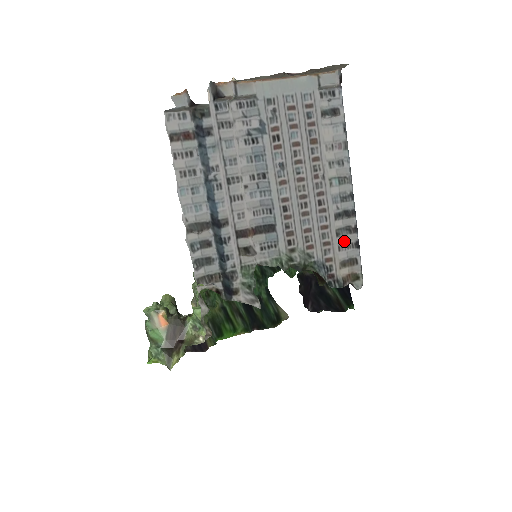
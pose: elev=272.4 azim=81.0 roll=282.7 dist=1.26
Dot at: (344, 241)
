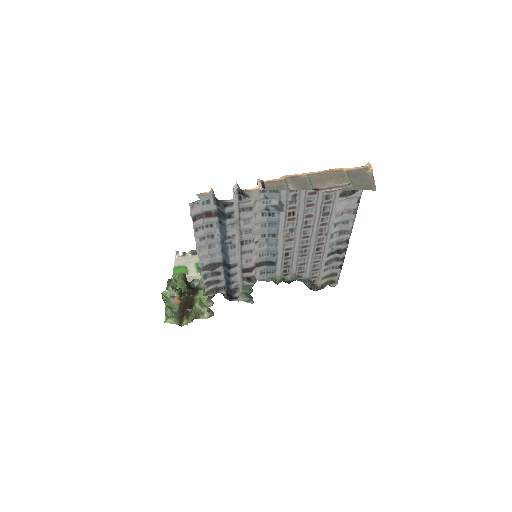
Dot at: (330, 265)
